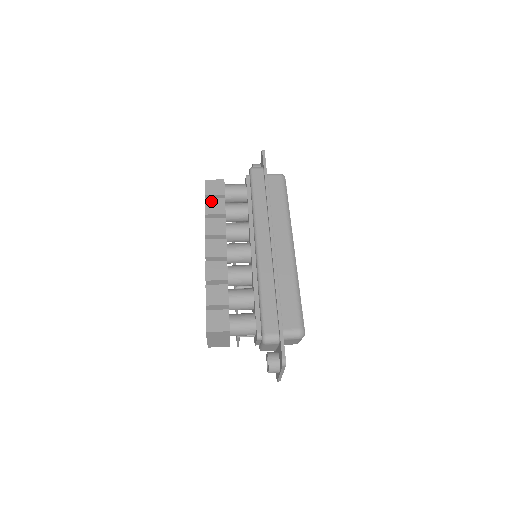
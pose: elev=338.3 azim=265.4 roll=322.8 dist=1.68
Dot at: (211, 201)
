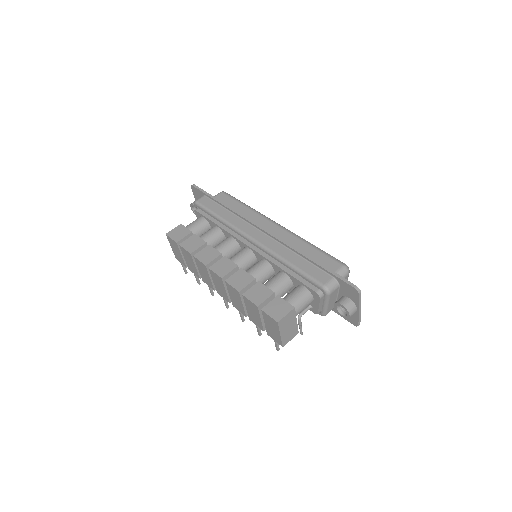
Dot at: (186, 243)
